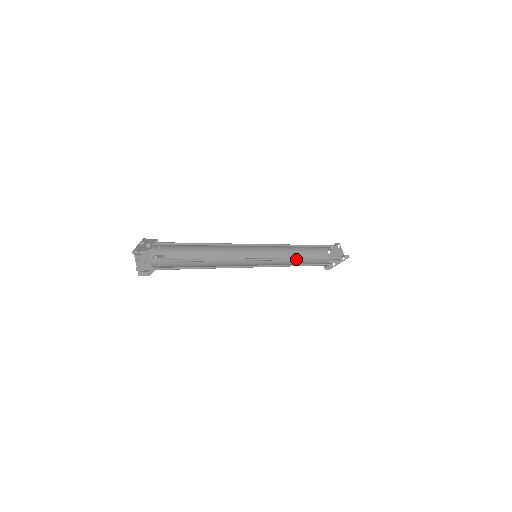
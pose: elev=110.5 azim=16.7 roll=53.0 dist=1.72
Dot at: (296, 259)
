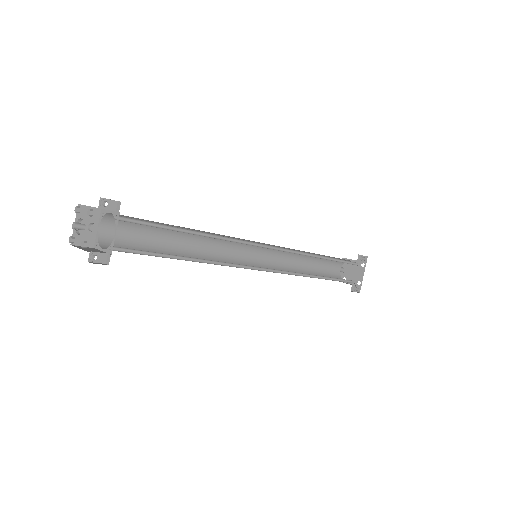
Dot at: occluded
